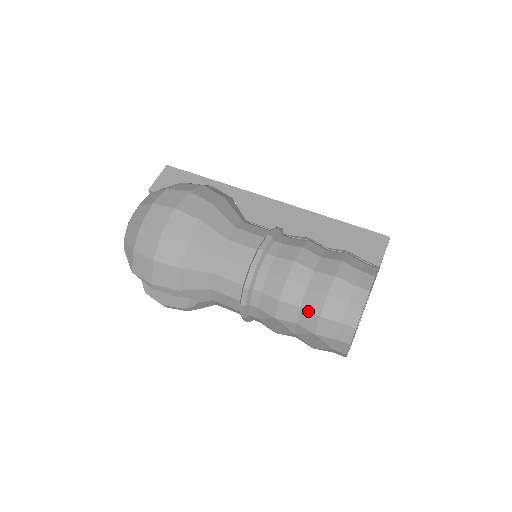
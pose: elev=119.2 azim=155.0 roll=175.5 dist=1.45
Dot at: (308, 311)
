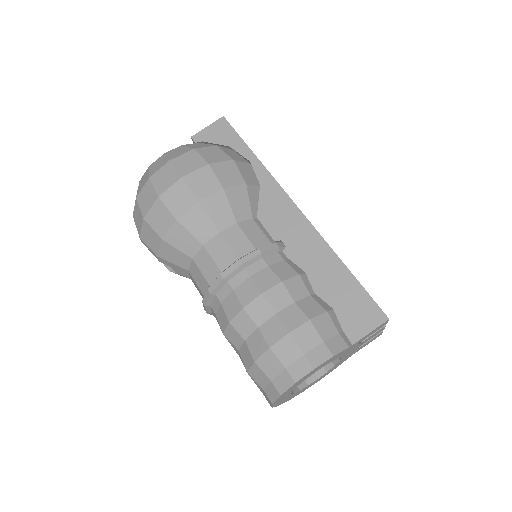
Dot at: (249, 349)
